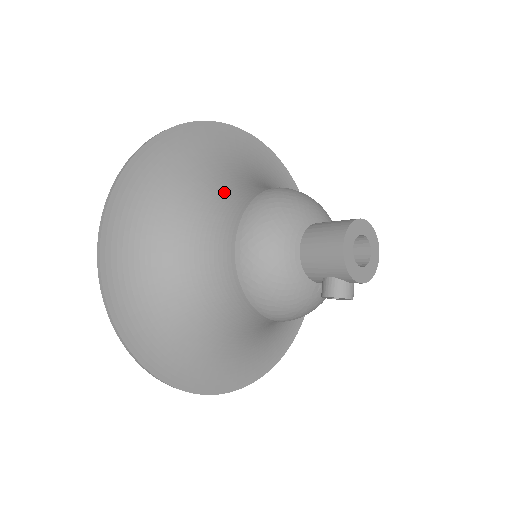
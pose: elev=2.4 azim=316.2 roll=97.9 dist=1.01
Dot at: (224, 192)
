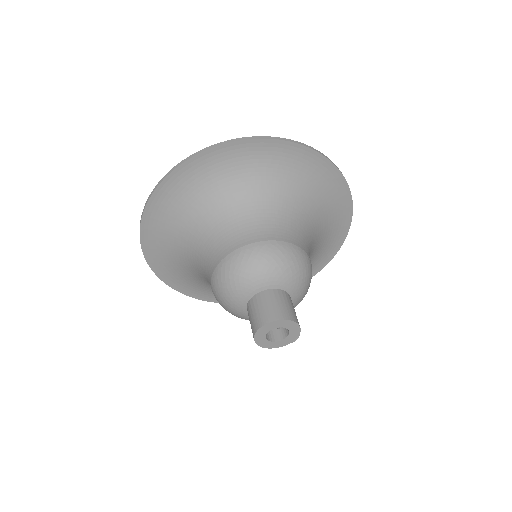
Dot at: (199, 256)
